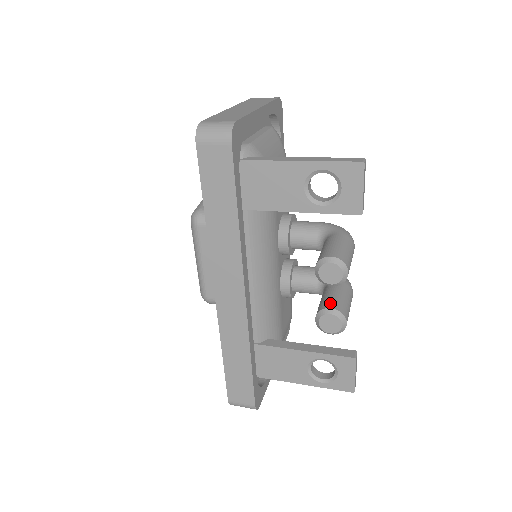
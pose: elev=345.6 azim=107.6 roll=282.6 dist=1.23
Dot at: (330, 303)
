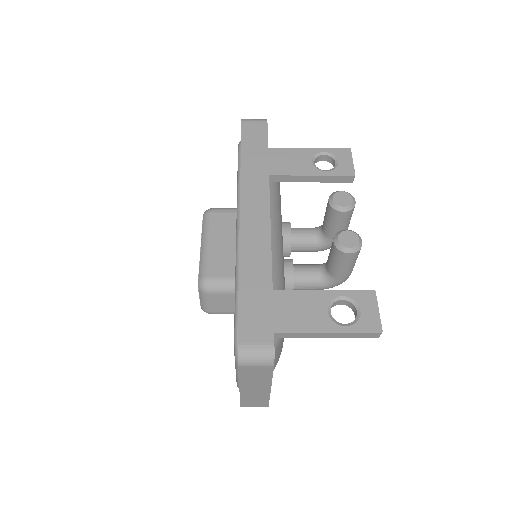
Dot at: occluded
